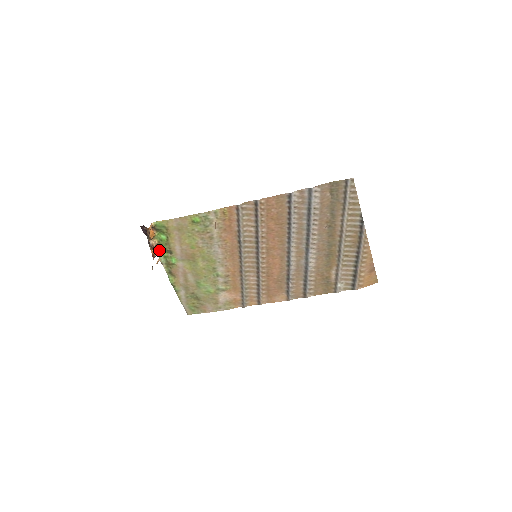
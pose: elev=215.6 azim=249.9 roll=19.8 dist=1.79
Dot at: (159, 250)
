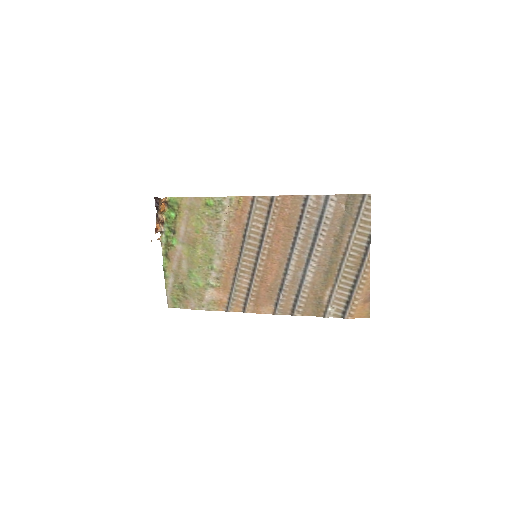
Dot at: (164, 228)
